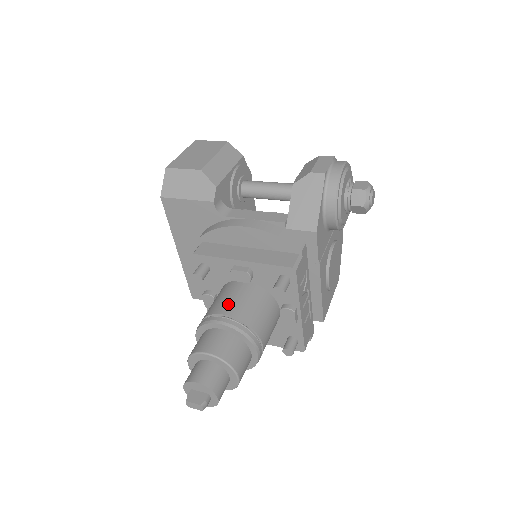
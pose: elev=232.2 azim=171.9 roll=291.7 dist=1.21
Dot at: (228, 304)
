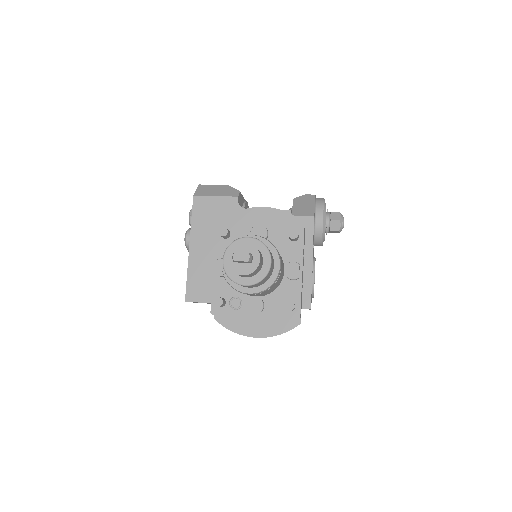
Dot at: occluded
